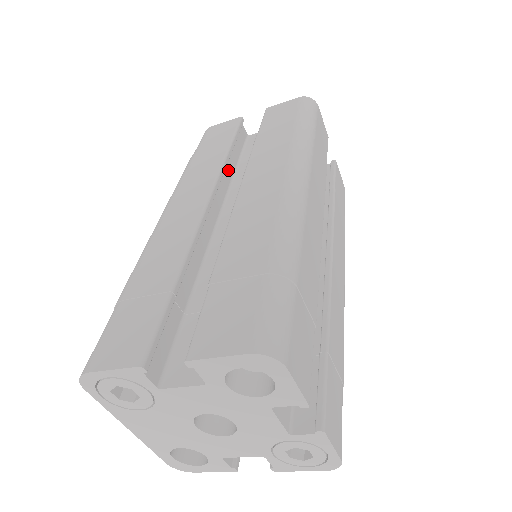
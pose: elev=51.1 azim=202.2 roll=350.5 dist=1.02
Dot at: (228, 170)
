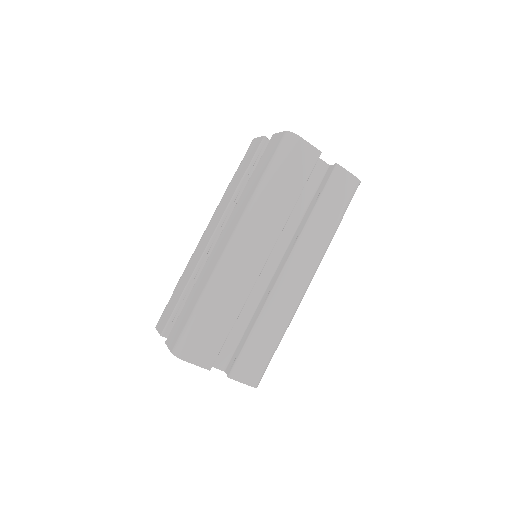
Dot at: occluded
